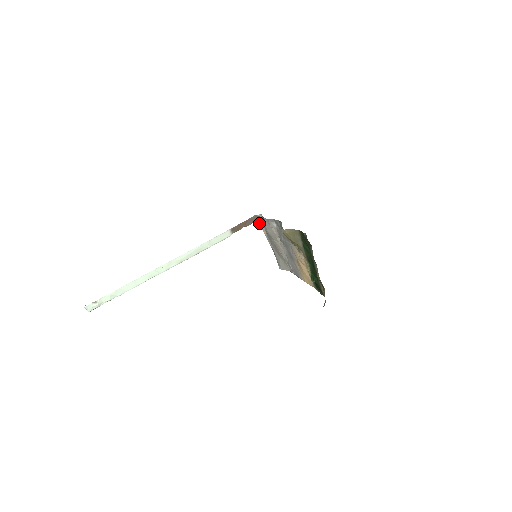
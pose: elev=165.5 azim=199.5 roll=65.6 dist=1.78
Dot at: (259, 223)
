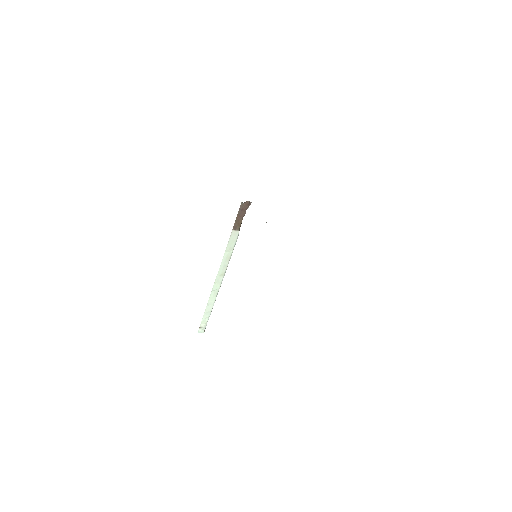
Dot at: occluded
